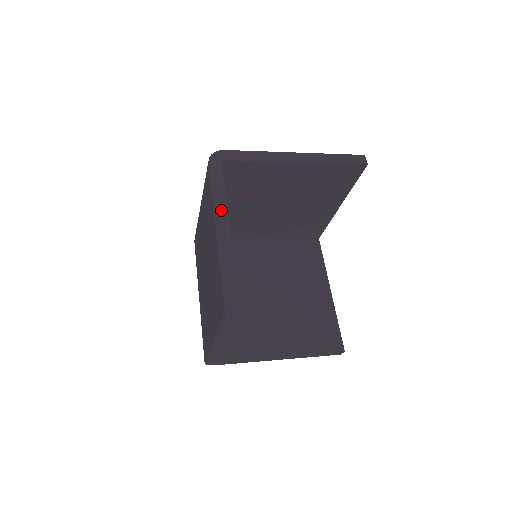
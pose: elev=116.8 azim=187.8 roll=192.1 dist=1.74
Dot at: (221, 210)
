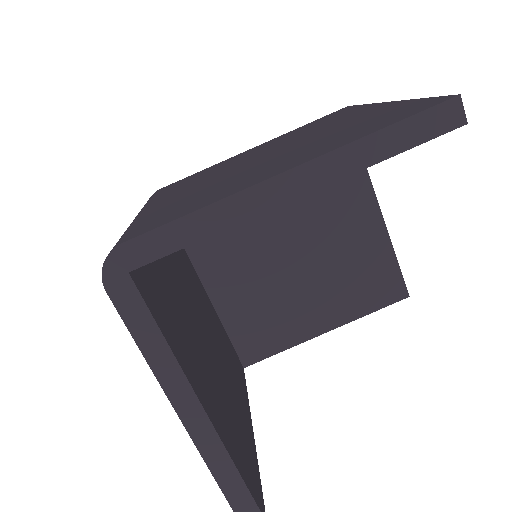
Dot at: (175, 384)
